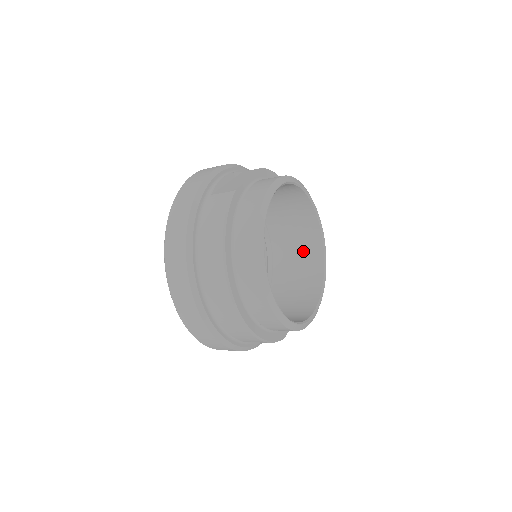
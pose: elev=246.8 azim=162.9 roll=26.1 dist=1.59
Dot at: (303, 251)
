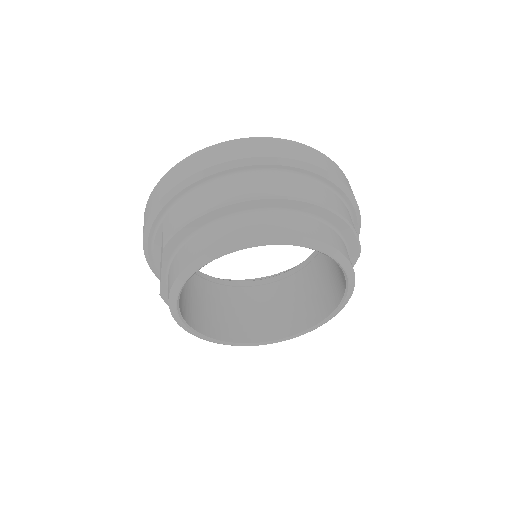
Dot at: occluded
